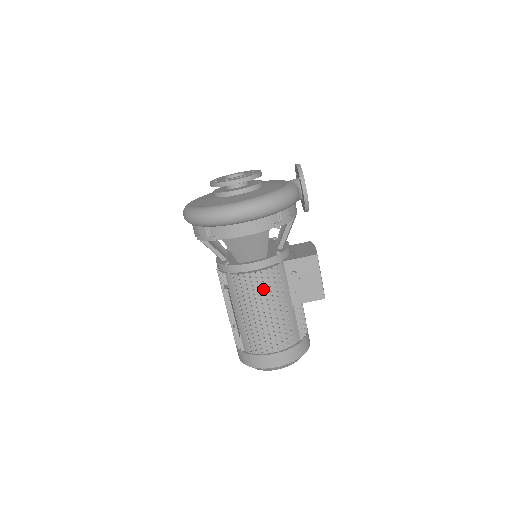
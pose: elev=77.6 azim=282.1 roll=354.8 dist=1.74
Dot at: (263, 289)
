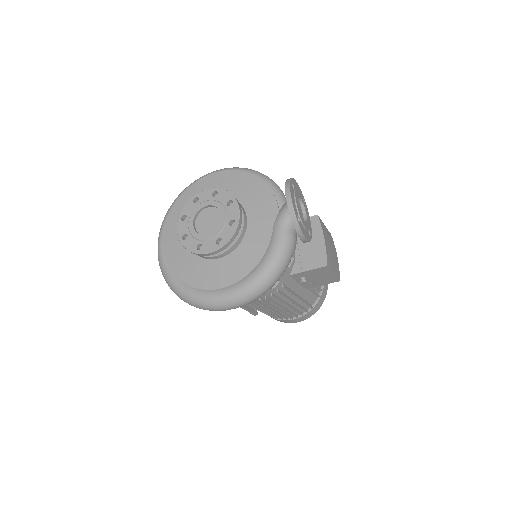
Dot at: (272, 301)
